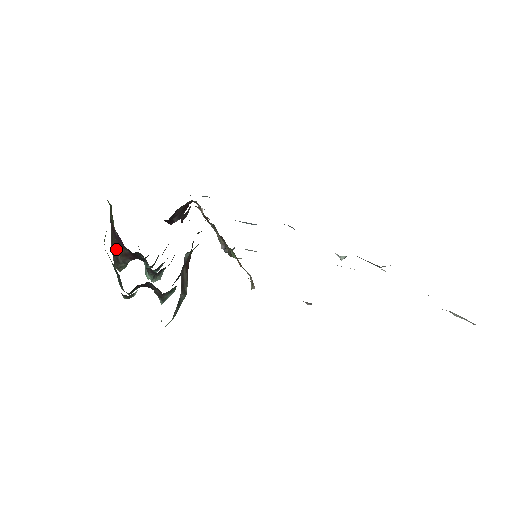
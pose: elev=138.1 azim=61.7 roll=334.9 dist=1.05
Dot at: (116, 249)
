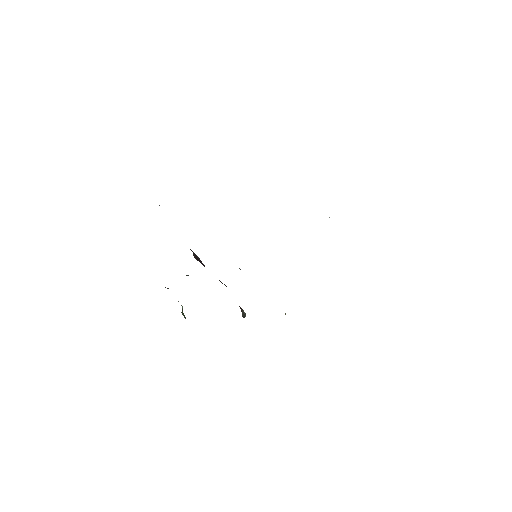
Dot at: occluded
